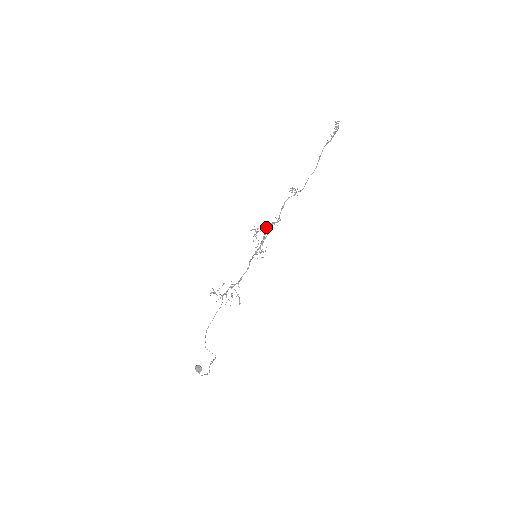
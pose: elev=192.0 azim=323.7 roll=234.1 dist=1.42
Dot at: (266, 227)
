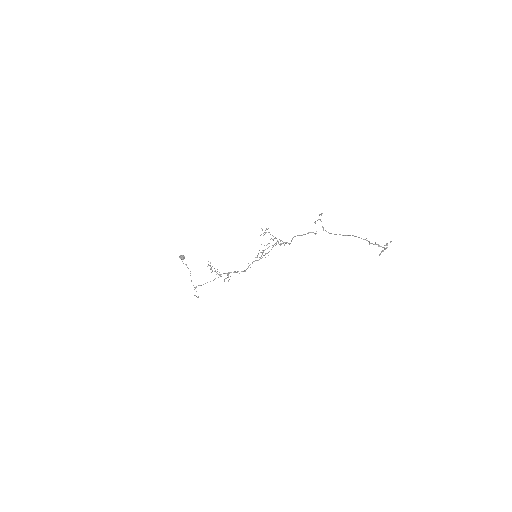
Dot at: occluded
